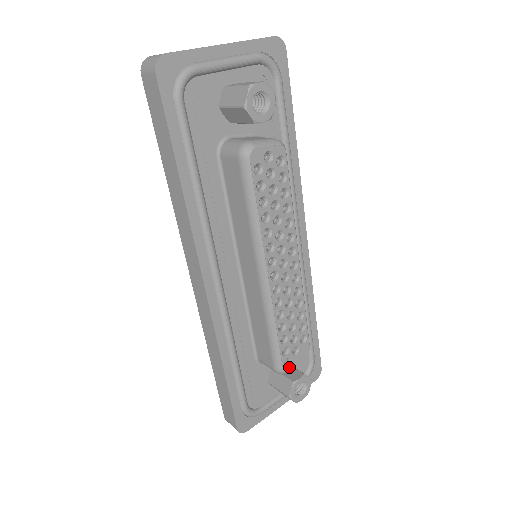
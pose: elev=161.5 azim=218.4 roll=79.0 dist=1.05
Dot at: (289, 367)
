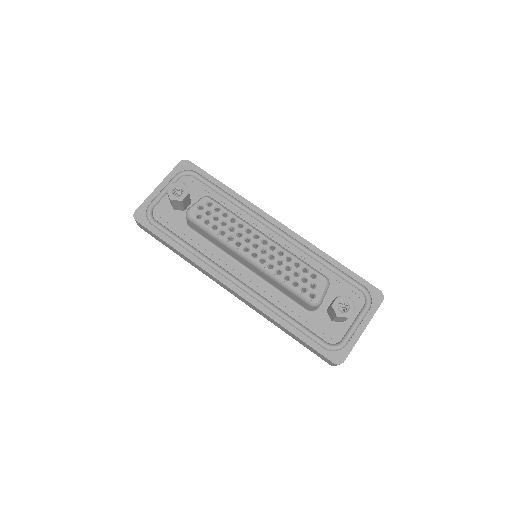
Dot at: (317, 298)
